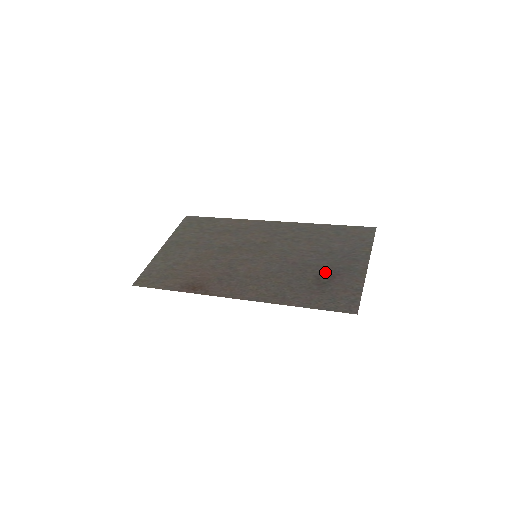
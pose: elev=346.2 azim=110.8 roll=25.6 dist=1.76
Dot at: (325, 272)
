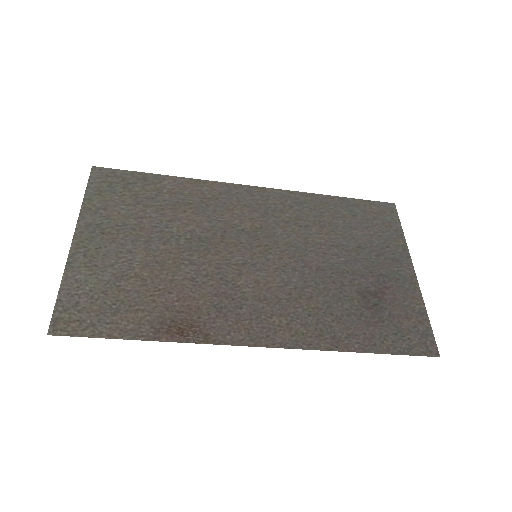
Dot at: (368, 284)
